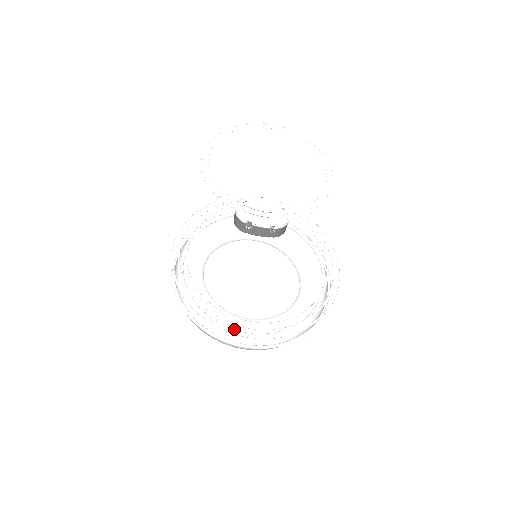
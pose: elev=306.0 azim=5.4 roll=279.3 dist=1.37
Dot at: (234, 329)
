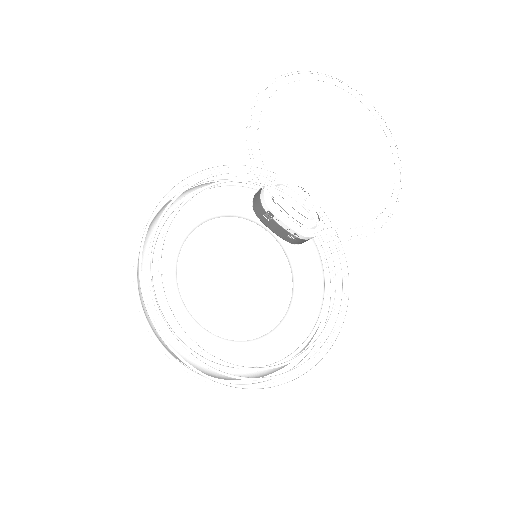
Dot at: (184, 328)
